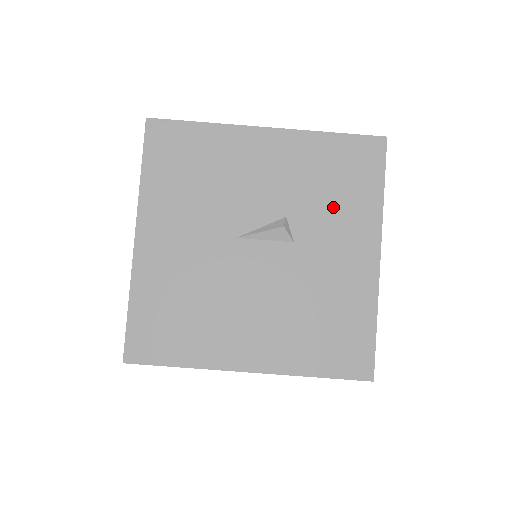
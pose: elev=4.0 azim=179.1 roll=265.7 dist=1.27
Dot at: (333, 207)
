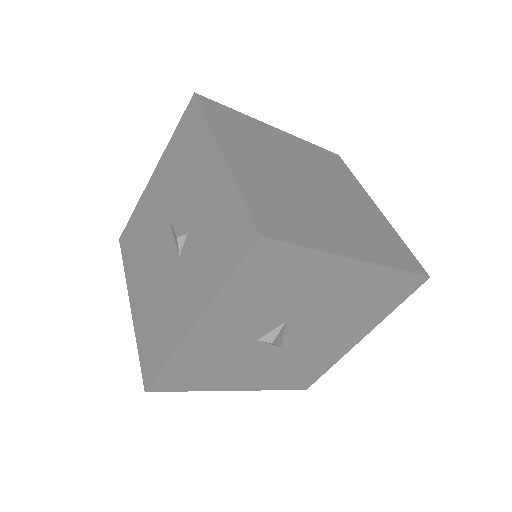
Dot at: (204, 256)
